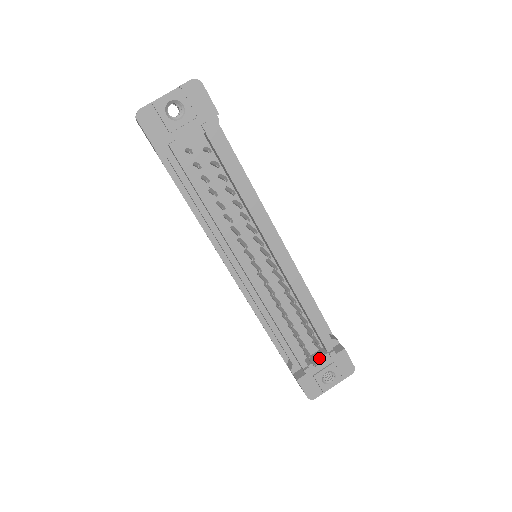
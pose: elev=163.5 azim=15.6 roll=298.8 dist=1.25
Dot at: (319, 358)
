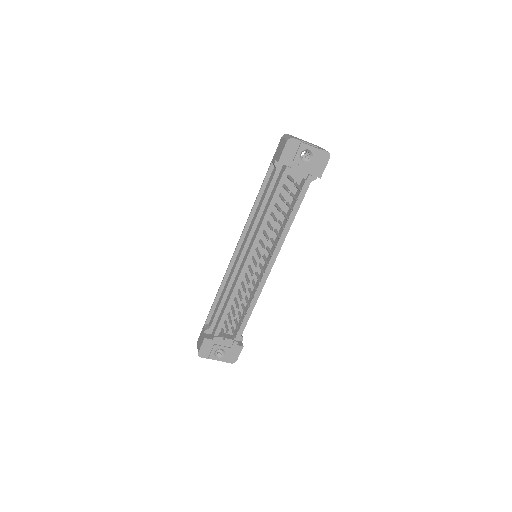
Dot at: (227, 338)
